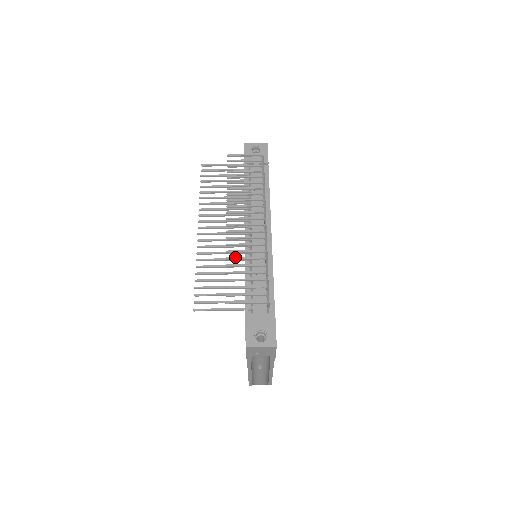
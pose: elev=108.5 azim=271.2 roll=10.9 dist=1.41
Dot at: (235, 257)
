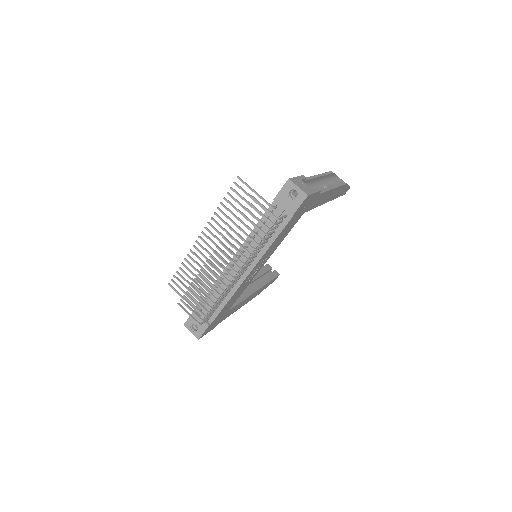
Dot at: (200, 283)
